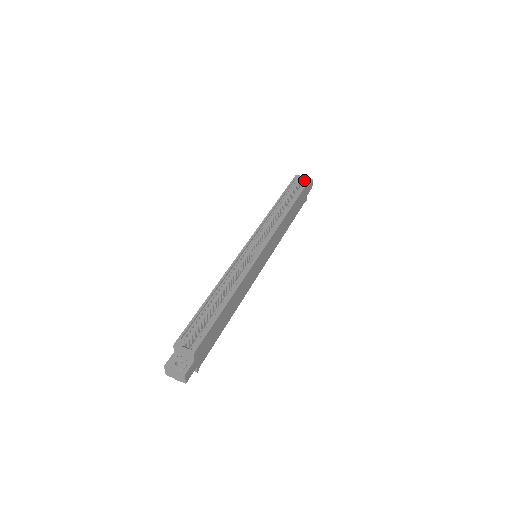
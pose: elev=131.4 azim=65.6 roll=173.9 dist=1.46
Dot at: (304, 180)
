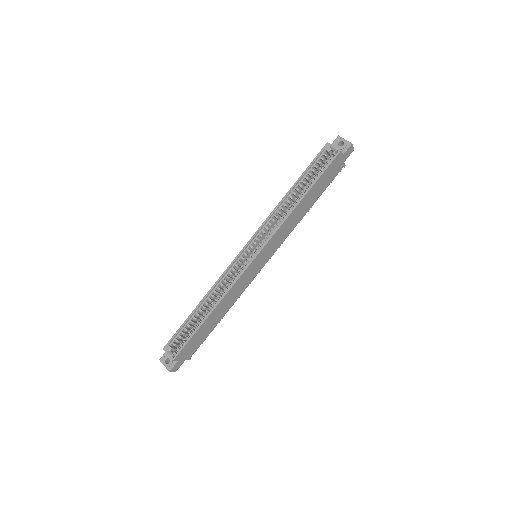
Dot at: (333, 153)
